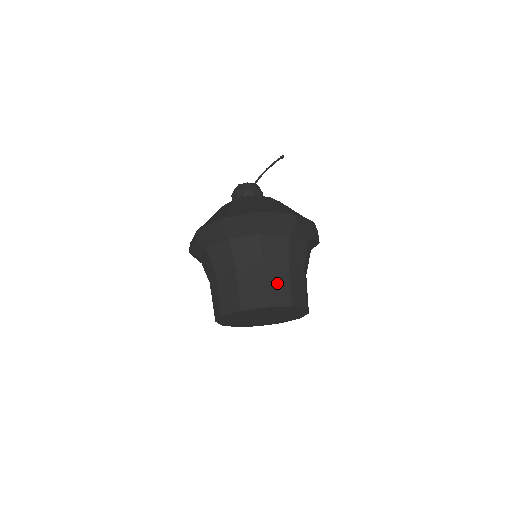
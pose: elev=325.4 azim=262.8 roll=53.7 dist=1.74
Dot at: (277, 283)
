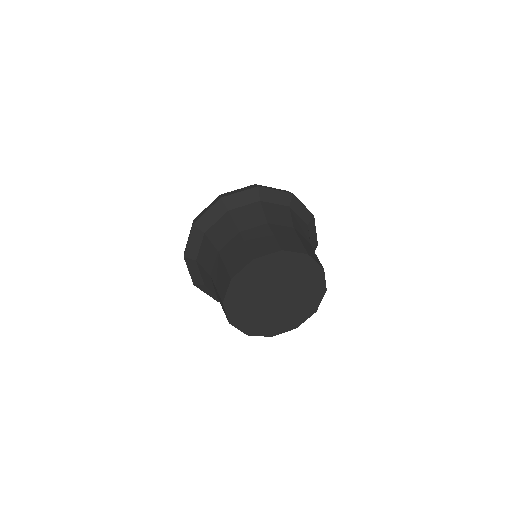
Dot at: (286, 237)
